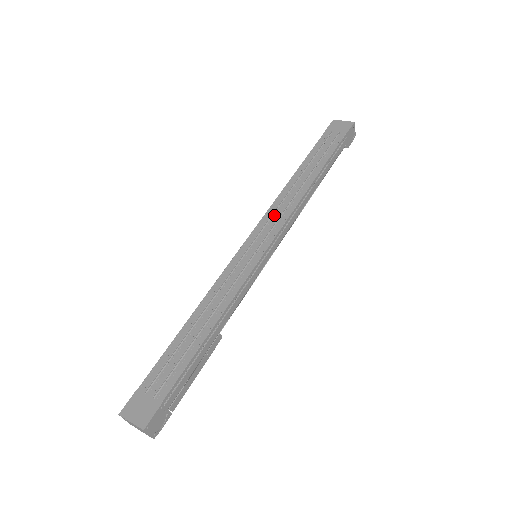
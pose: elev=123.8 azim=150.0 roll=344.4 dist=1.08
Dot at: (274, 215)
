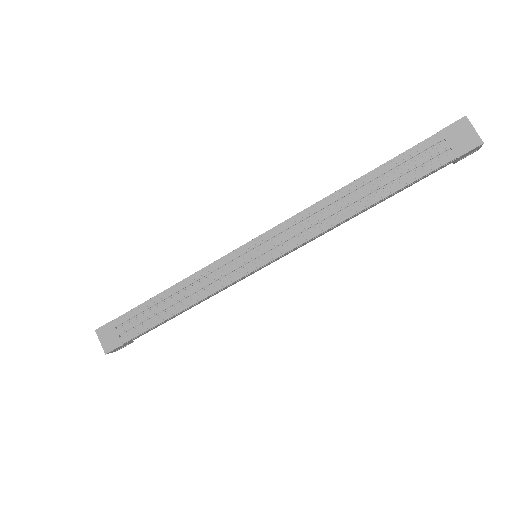
Dot at: (295, 228)
